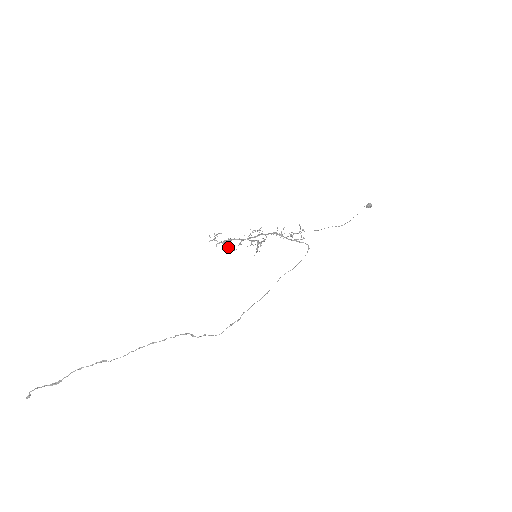
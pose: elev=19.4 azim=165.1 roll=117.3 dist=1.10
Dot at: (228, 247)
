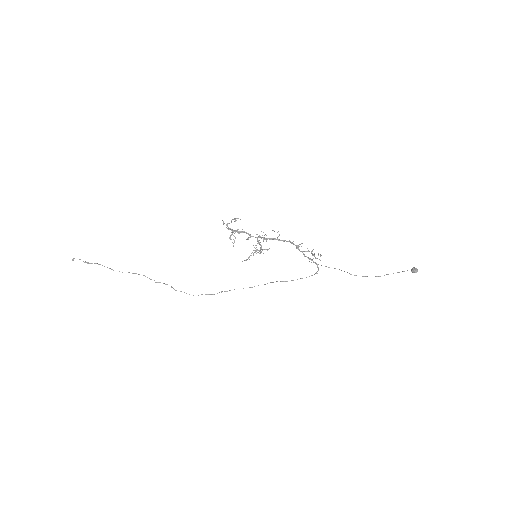
Dot at: (231, 239)
